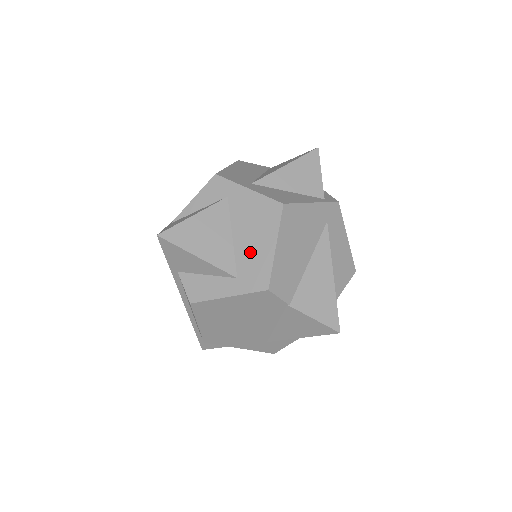
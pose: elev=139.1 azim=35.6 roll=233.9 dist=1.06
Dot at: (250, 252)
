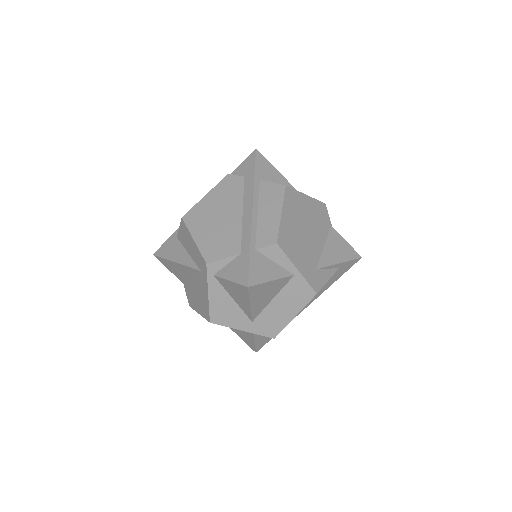
Dot at: occluded
